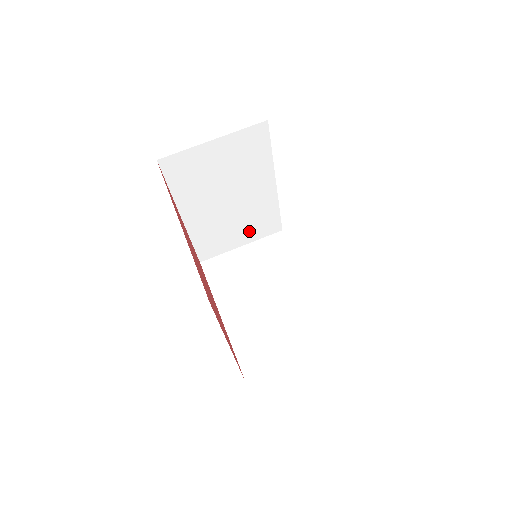
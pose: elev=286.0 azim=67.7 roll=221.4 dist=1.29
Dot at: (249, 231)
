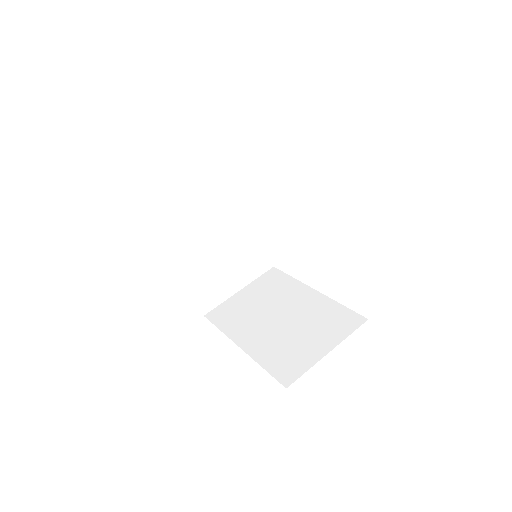
Dot at: (243, 270)
